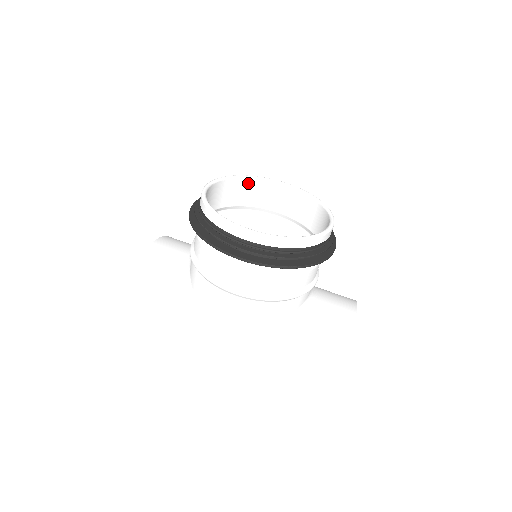
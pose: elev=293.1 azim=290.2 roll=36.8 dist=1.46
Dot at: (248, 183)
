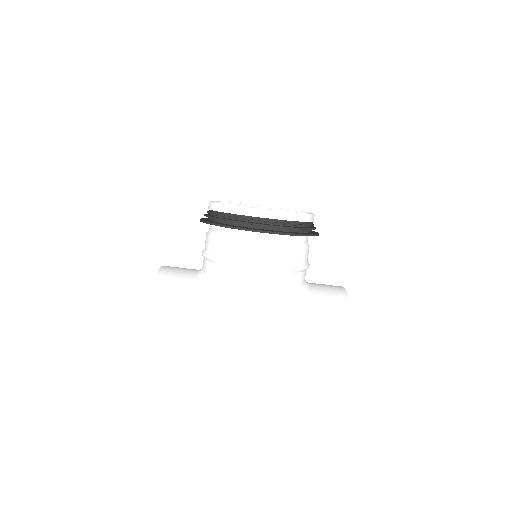
Dot at: occluded
